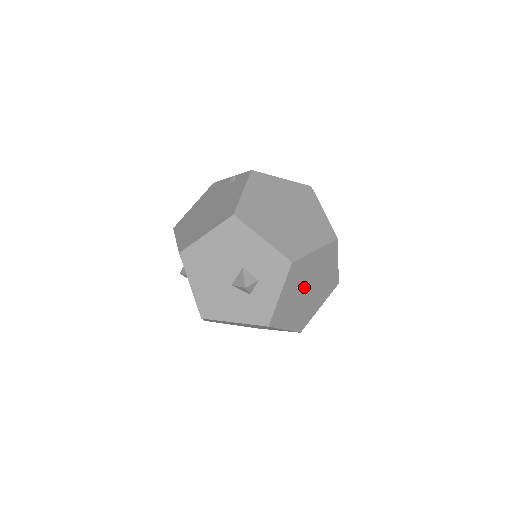
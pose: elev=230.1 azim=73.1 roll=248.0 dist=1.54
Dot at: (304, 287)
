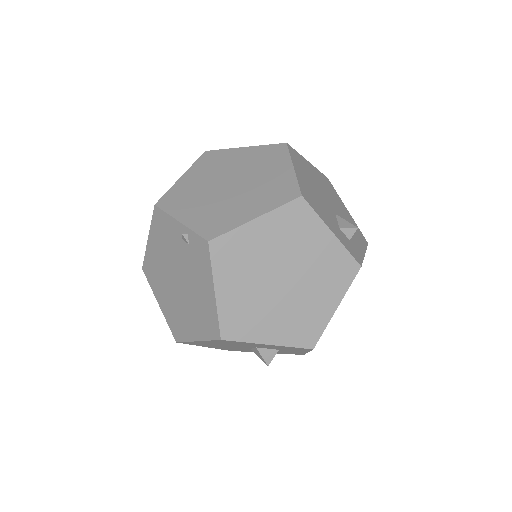
Dot at: occluded
